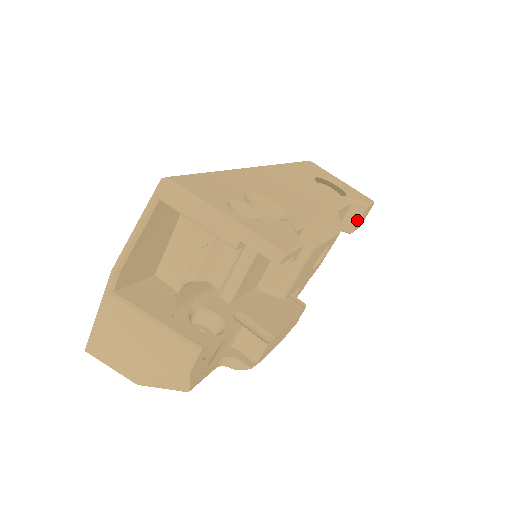
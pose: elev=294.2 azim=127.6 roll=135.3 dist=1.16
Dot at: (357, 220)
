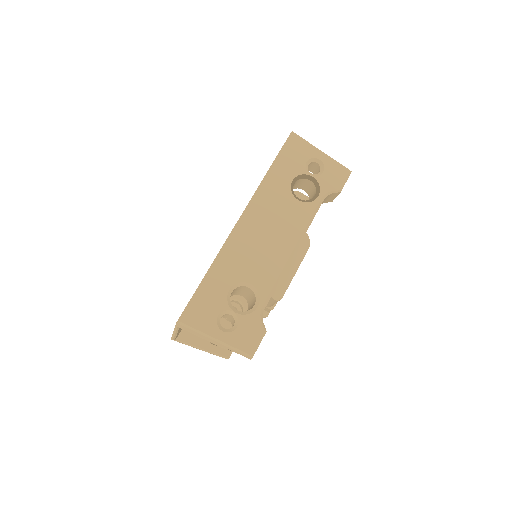
Dot at: (334, 197)
